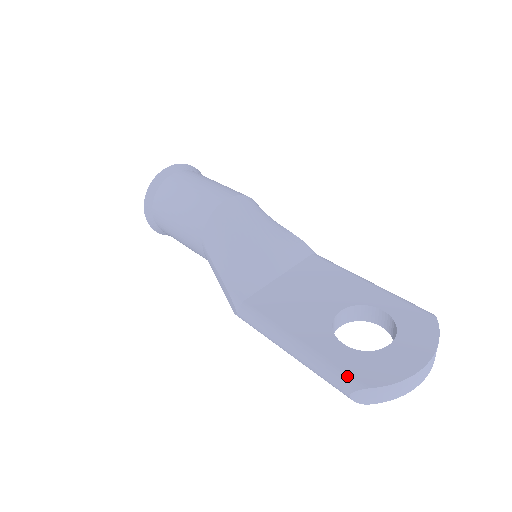
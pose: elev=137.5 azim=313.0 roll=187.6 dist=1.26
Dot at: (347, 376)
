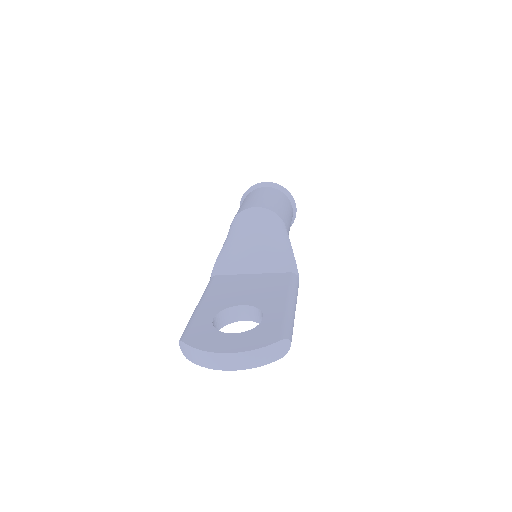
Dot at: (186, 331)
